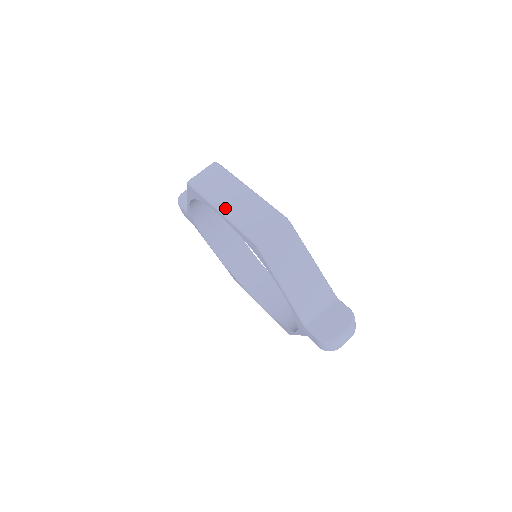
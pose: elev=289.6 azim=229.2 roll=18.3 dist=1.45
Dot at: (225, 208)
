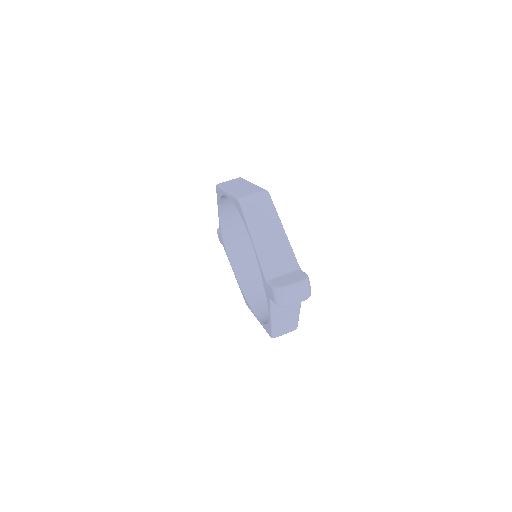
Dot at: (231, 190)
